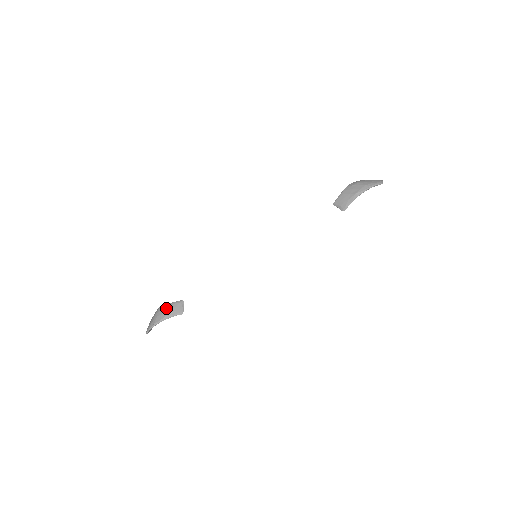
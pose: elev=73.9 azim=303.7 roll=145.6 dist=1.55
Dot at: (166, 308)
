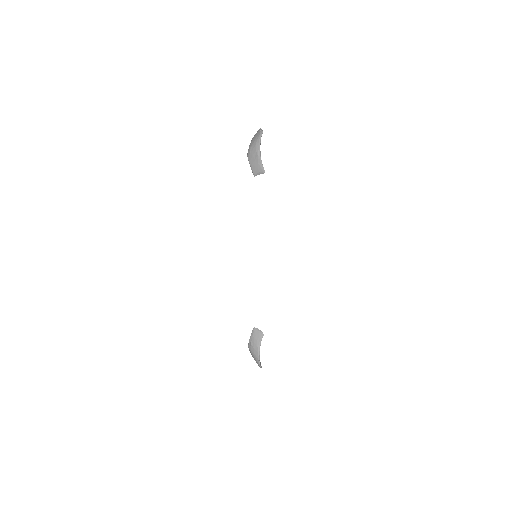
Dot at: (252, 343)
